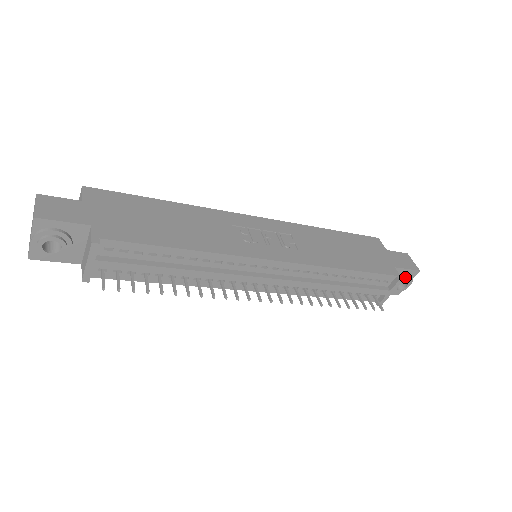
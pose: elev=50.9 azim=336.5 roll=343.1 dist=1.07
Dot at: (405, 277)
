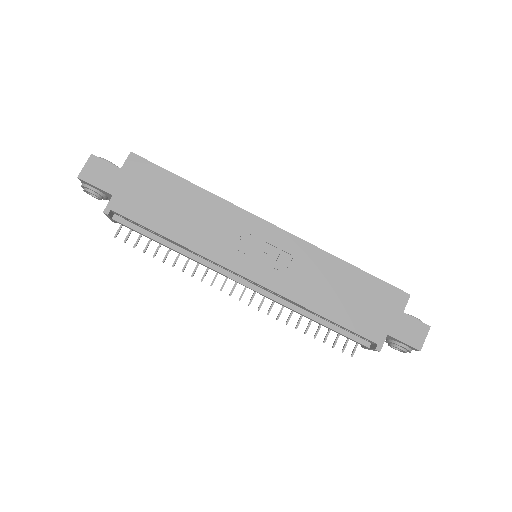
Dot at: (400, 346)
